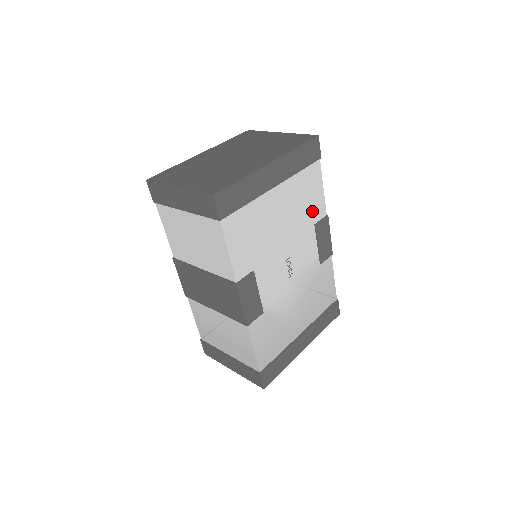
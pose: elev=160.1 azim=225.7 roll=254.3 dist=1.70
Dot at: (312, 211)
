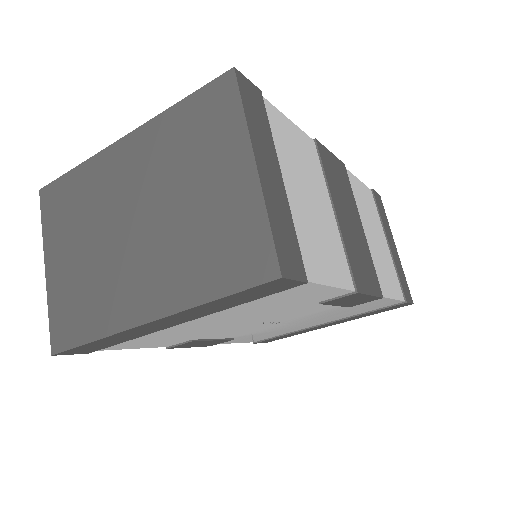
Dot at: (307, 300)
